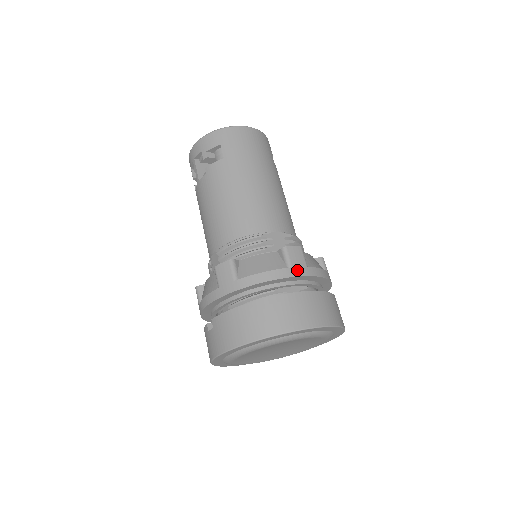
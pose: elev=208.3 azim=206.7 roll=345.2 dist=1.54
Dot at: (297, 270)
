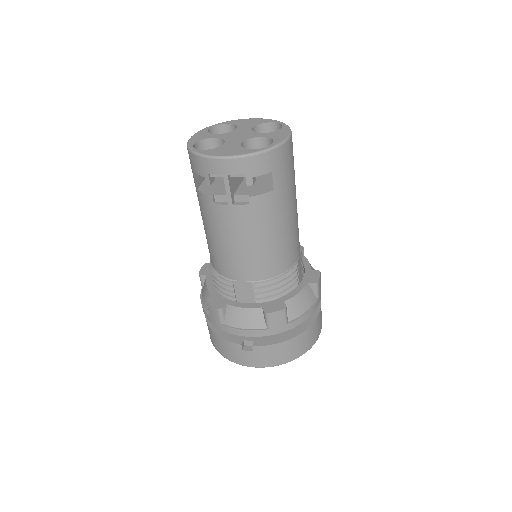
Dot at: (320, 296)
